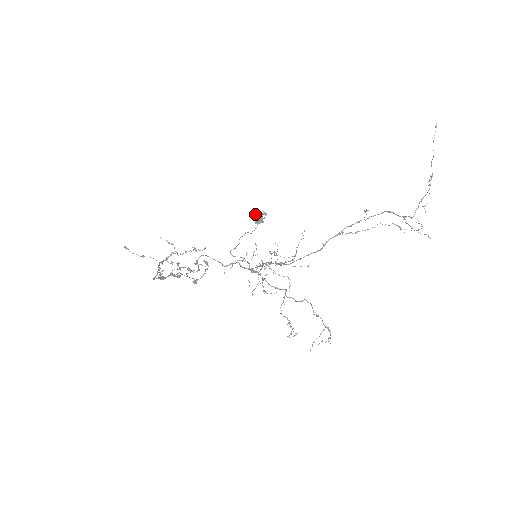
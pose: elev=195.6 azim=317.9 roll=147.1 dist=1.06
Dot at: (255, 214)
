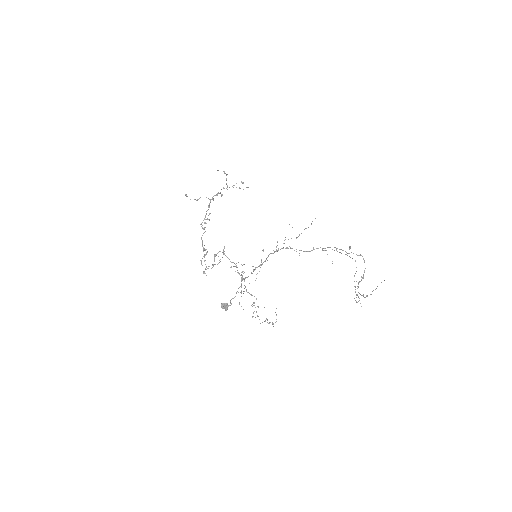
Dot at: (223, 308)
